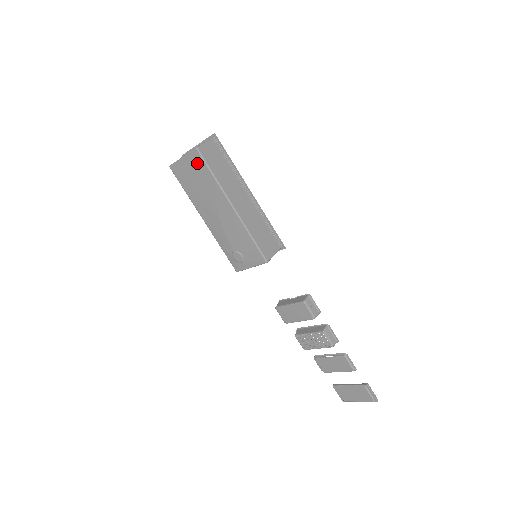
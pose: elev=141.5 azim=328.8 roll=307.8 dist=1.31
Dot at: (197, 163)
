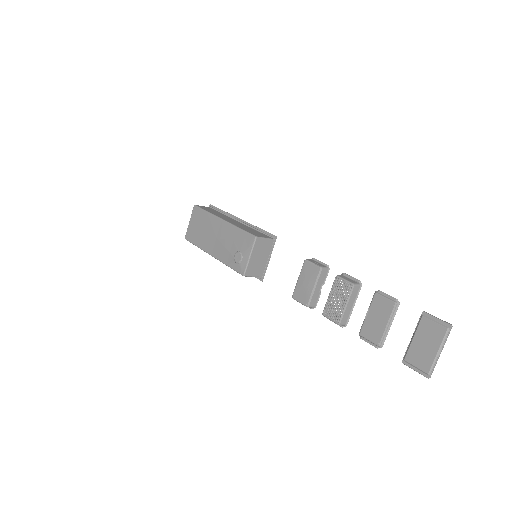
Dot at: (197, 214)
